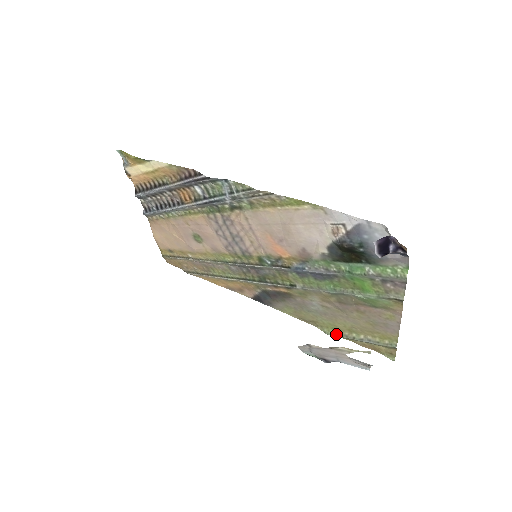
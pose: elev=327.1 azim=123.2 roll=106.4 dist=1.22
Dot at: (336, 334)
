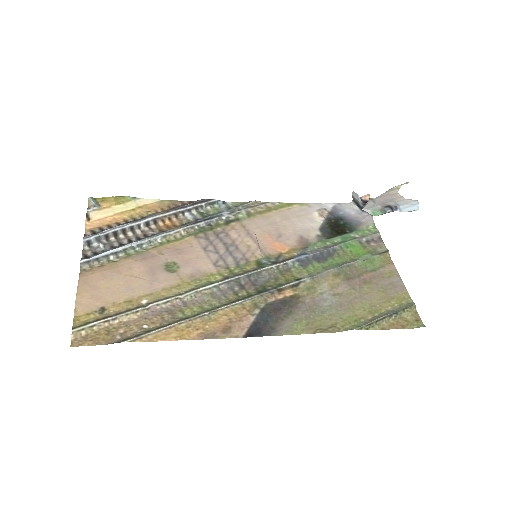
Dot at: (362, 324)
